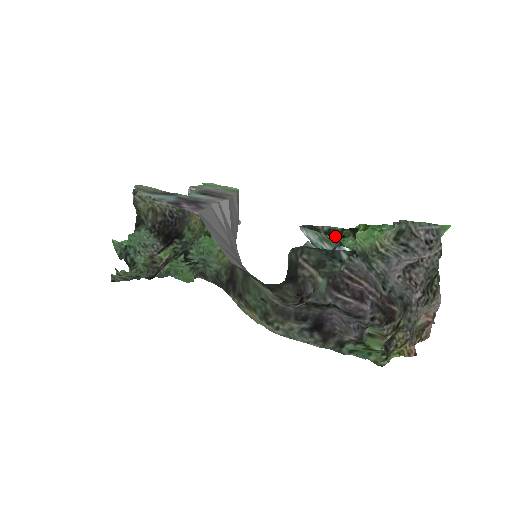
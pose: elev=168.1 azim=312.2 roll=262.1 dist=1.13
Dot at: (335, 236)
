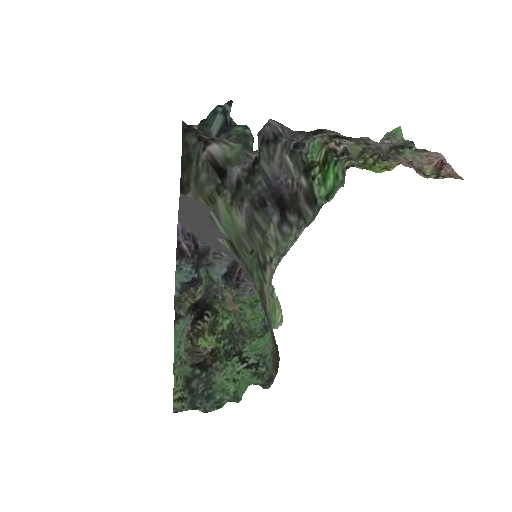
Dot at: occluded
